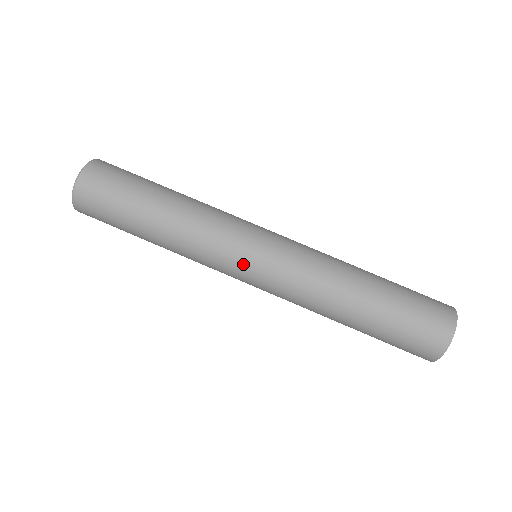
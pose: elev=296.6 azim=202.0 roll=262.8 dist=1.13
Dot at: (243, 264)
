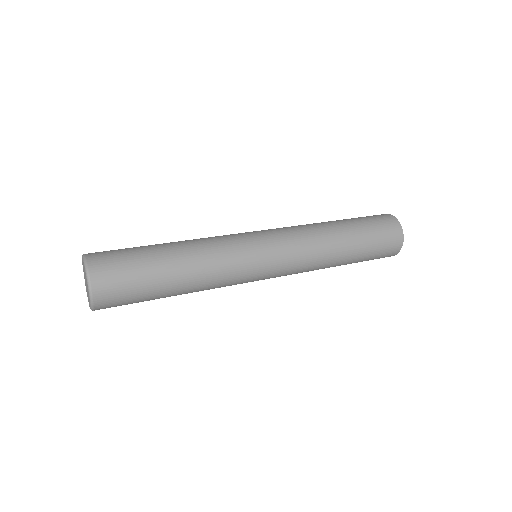
Dot at: (261, 266)
